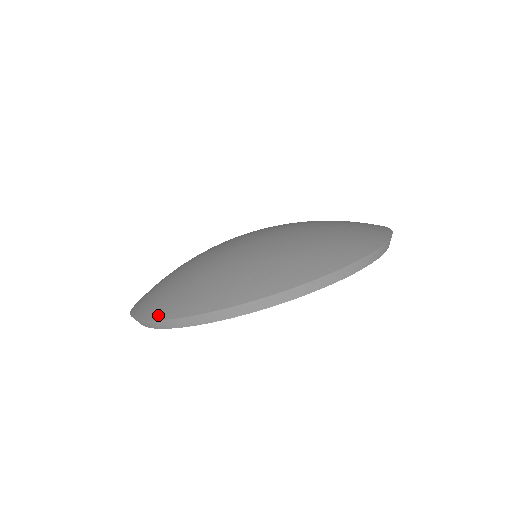
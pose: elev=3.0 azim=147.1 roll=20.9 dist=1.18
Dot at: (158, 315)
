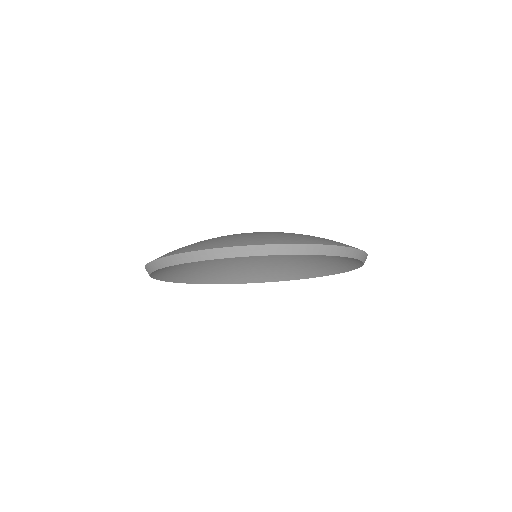
Dot at: (209, 247)
